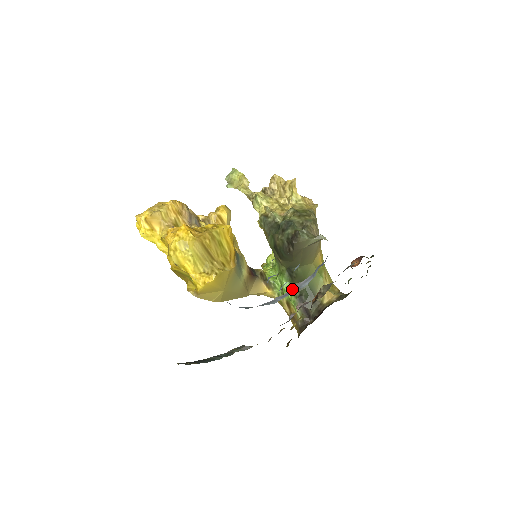
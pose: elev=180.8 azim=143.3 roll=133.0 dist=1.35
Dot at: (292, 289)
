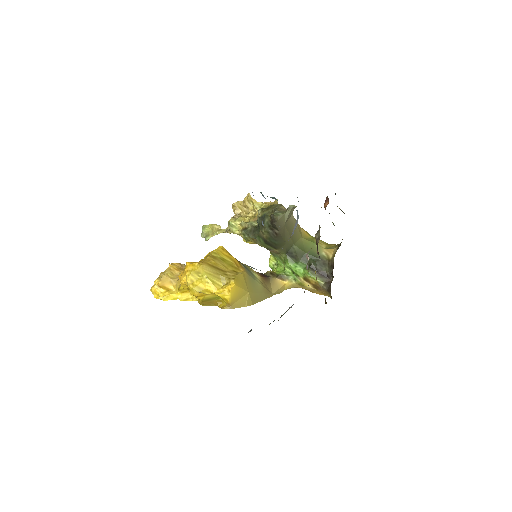
Dot at: (290, 237)
